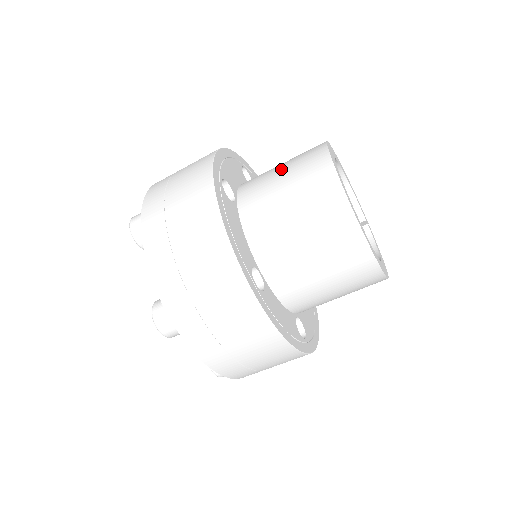
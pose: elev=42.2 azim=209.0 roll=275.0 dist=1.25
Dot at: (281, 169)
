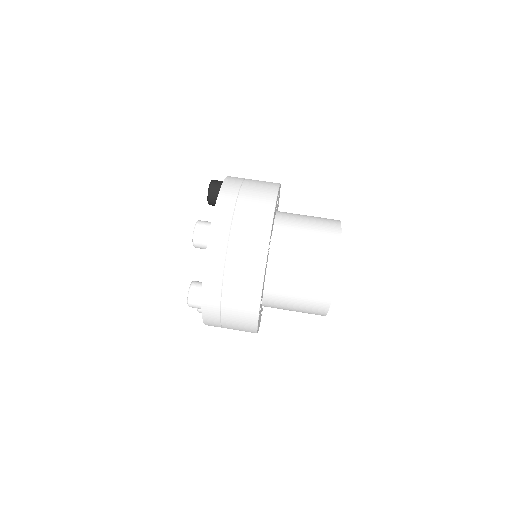
Dot at: (306, 241)
